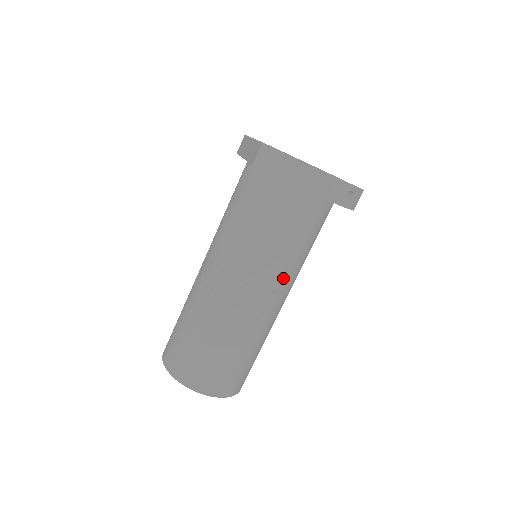
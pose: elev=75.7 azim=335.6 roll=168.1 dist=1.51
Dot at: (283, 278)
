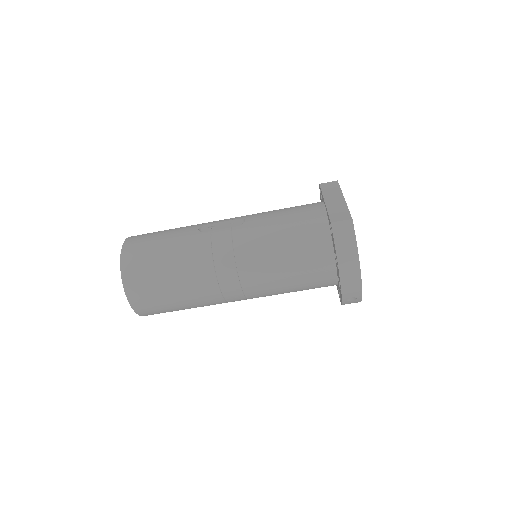
Dot at: (259, 293)
